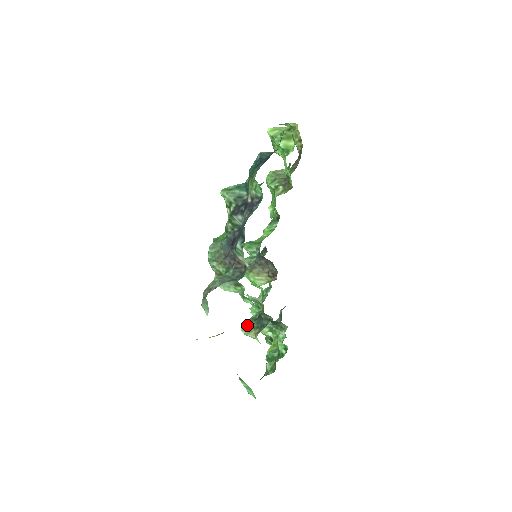
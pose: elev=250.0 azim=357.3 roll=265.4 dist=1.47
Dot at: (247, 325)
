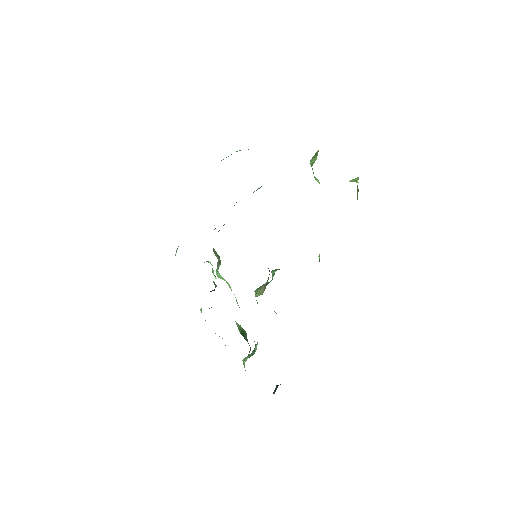
Dot at: occluded
